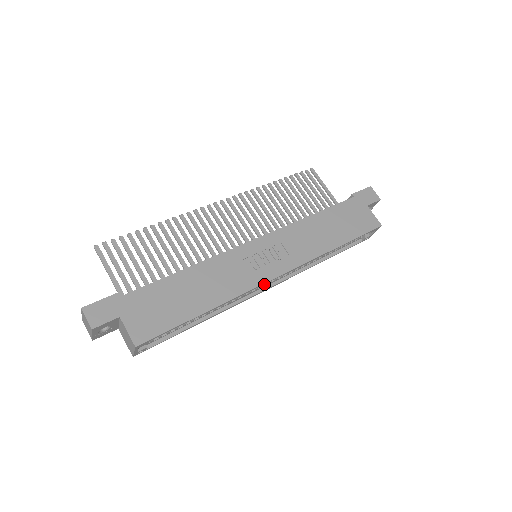
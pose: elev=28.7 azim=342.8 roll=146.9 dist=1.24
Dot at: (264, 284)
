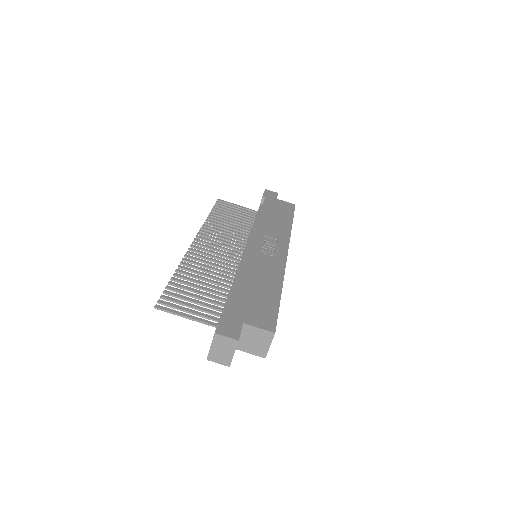
Dot at: occluded
